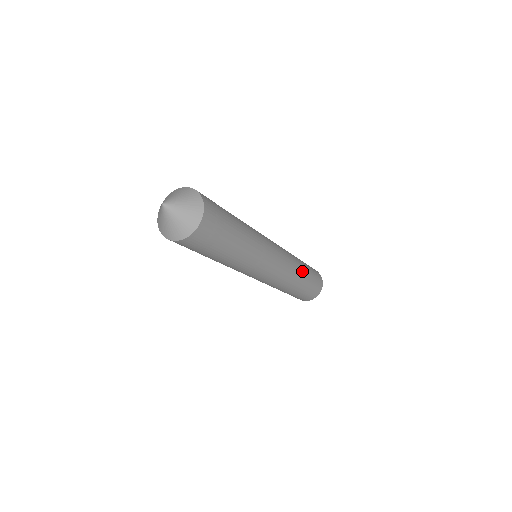
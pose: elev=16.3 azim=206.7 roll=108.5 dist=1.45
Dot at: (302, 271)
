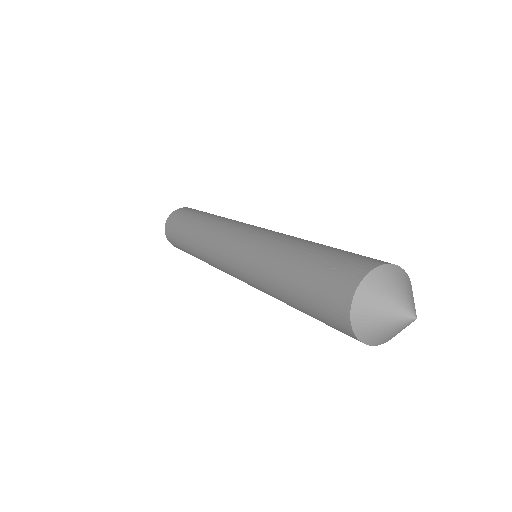
Dot at: occluded
